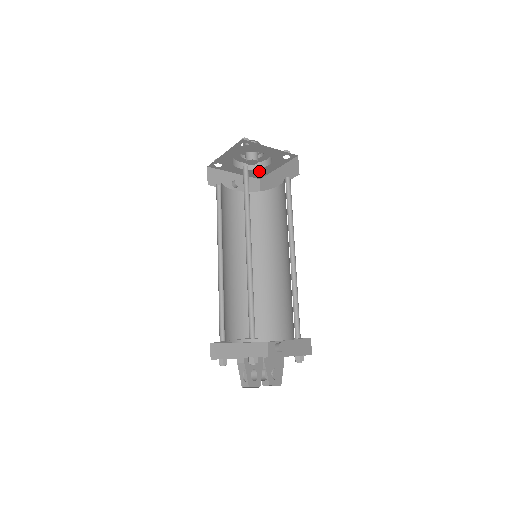
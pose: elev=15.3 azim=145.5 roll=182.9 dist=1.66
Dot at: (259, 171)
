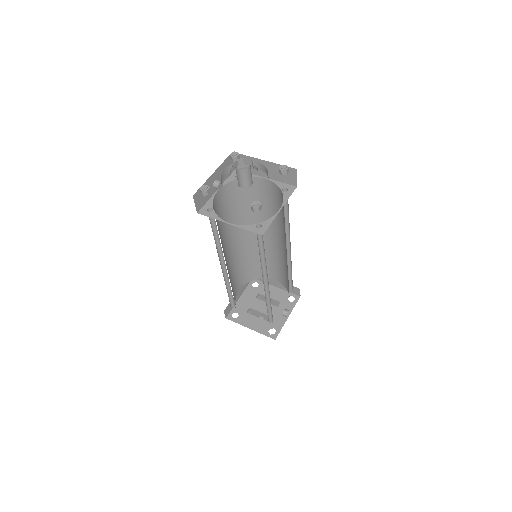
Dot at: occluded
